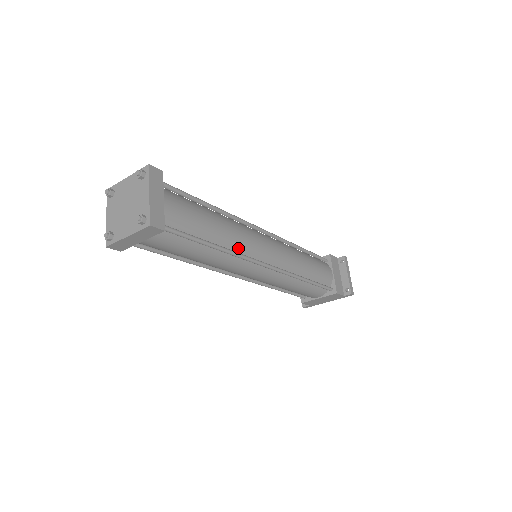
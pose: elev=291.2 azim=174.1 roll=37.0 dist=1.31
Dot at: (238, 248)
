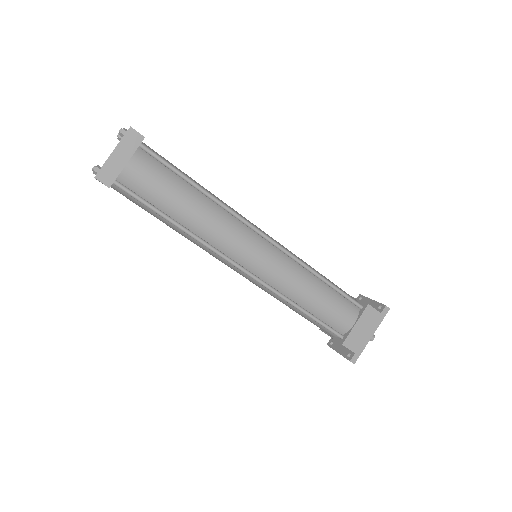
Dot at: occluded
